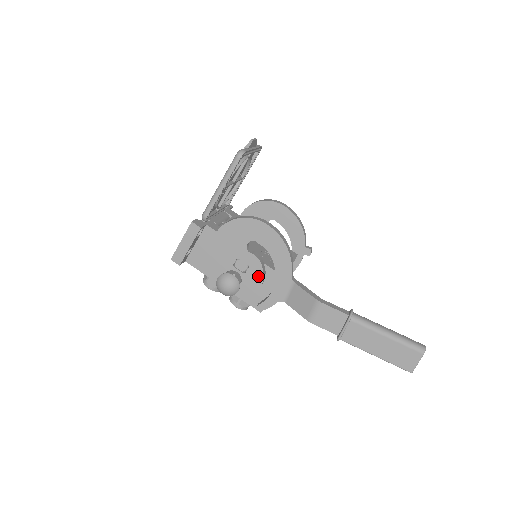
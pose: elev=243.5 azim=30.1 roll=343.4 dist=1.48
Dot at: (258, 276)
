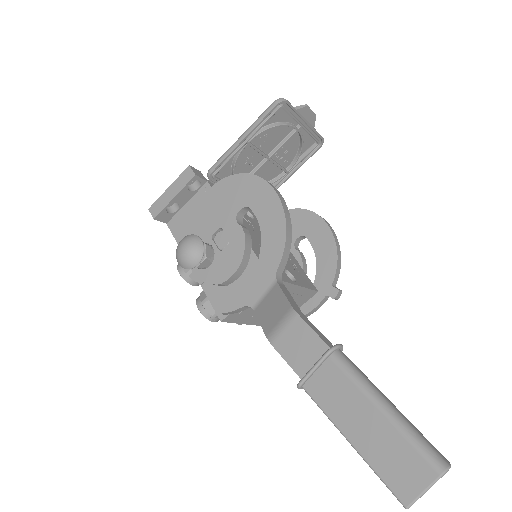
Dot at: (235, 259)
